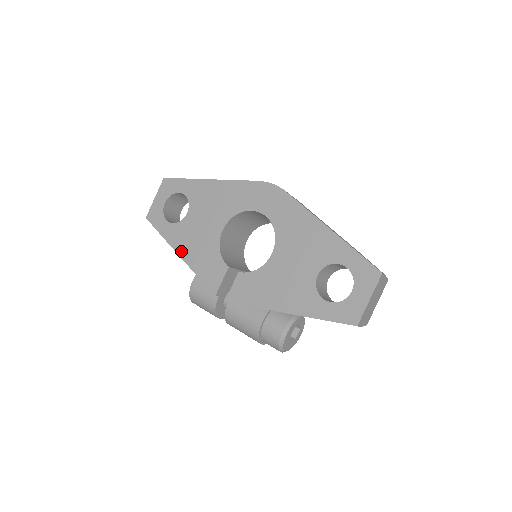
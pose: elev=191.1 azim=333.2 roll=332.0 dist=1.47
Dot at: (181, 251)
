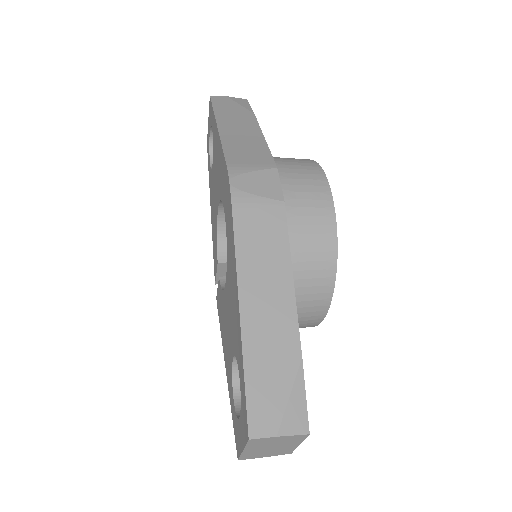
Dot at: (211, 208)
